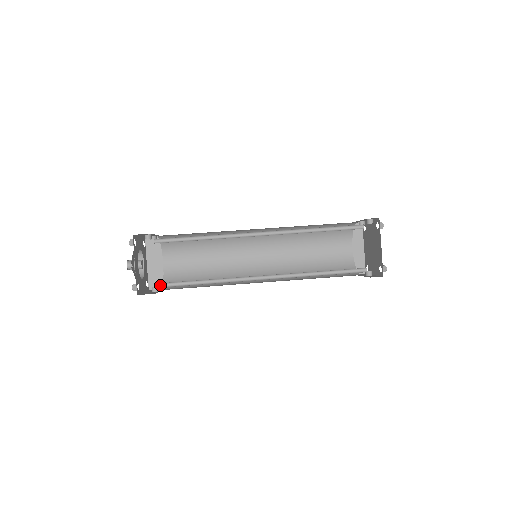
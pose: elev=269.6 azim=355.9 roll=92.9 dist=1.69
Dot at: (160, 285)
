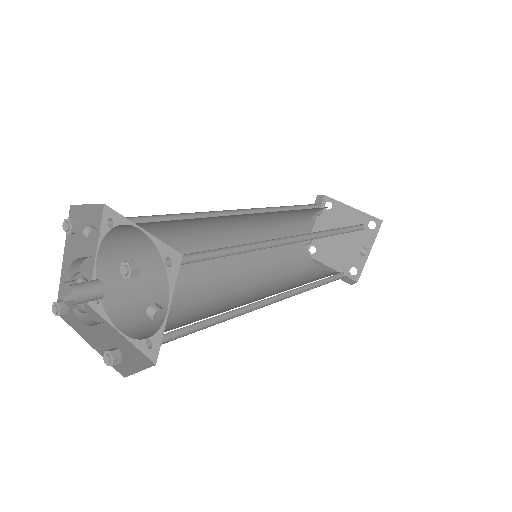
Dot at: (172, 266)
